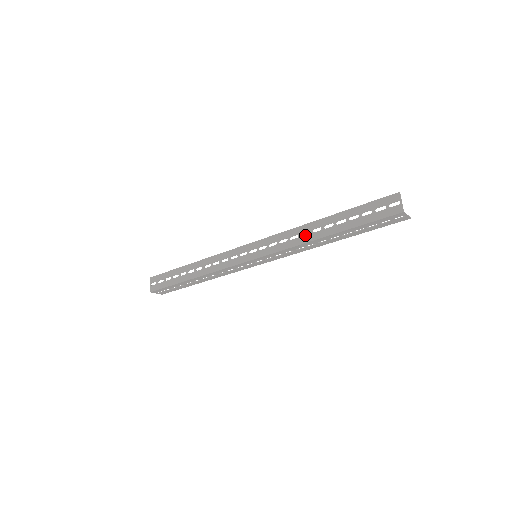
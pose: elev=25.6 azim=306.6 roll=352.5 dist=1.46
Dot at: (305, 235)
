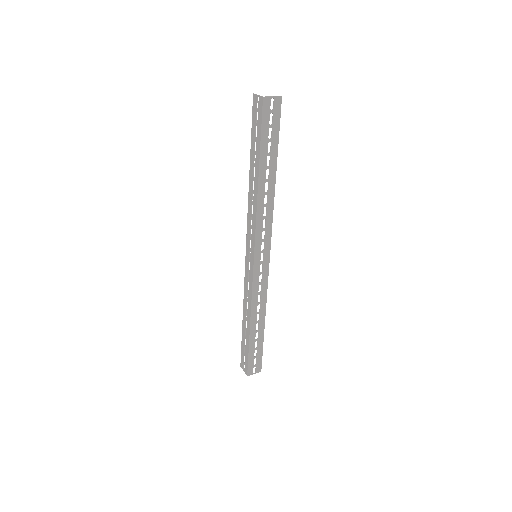
Dot at: (253, 198)
